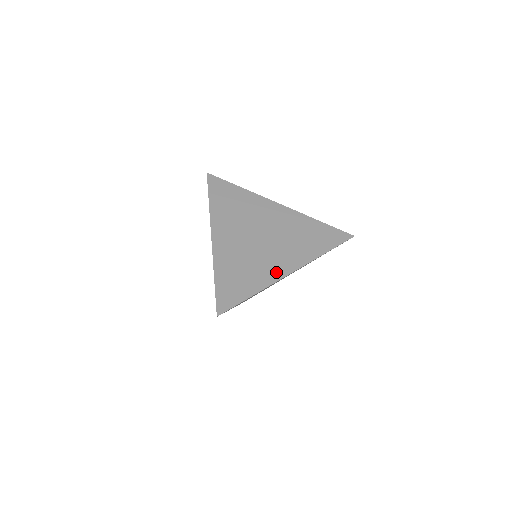
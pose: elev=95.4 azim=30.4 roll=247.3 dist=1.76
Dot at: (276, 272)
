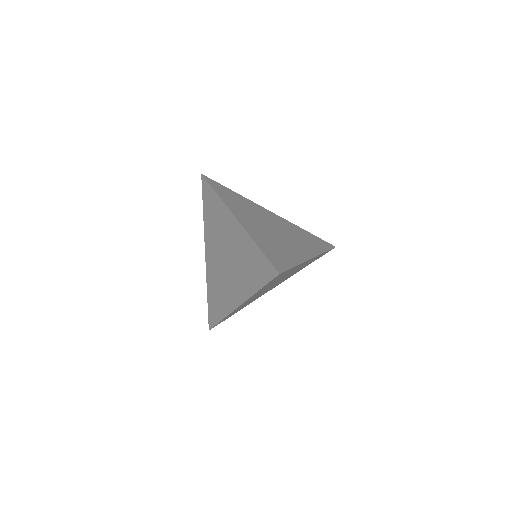
Dot at: (302, 254)
